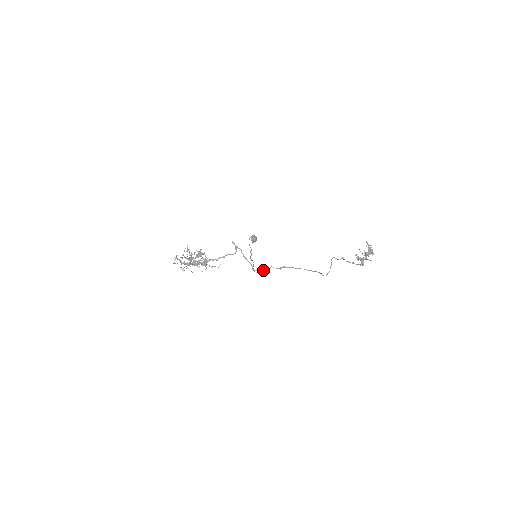
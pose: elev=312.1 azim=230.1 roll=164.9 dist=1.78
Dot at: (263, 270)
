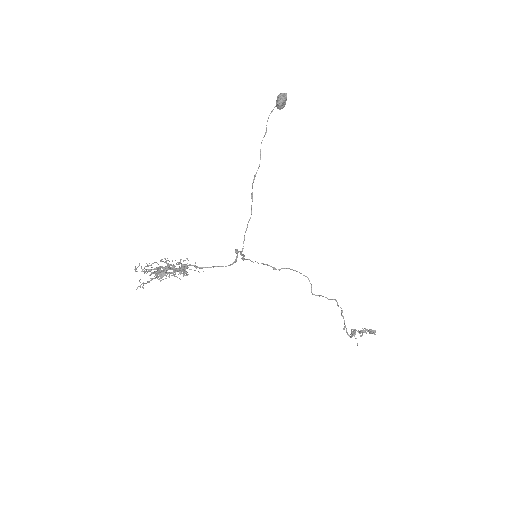
Dot at: occluded
